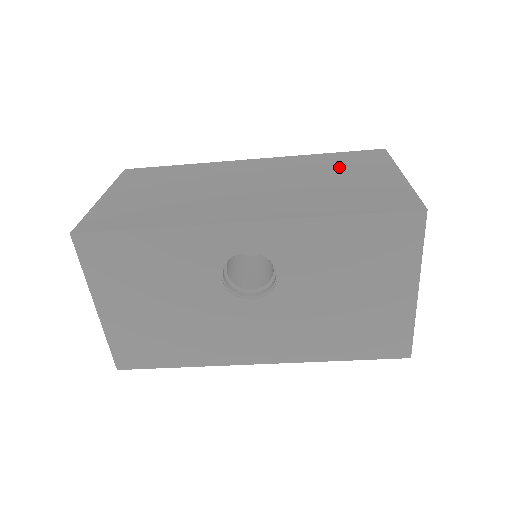
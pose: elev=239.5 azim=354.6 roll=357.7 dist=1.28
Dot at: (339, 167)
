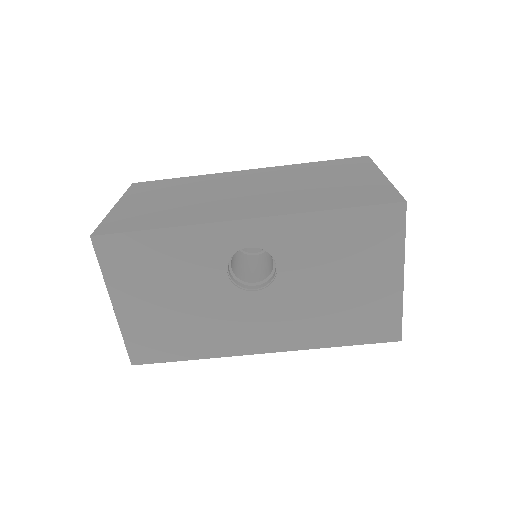
Dot at: (328, 172)
